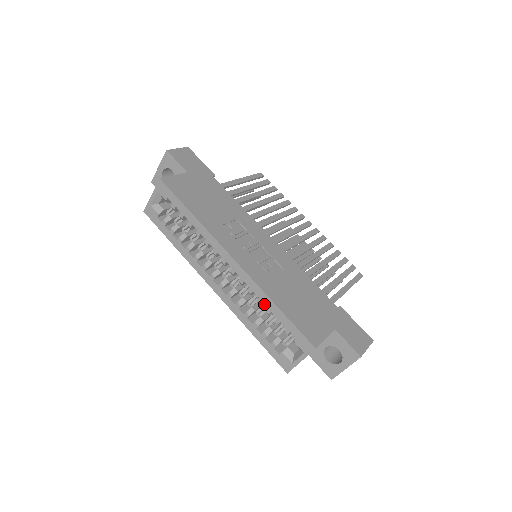
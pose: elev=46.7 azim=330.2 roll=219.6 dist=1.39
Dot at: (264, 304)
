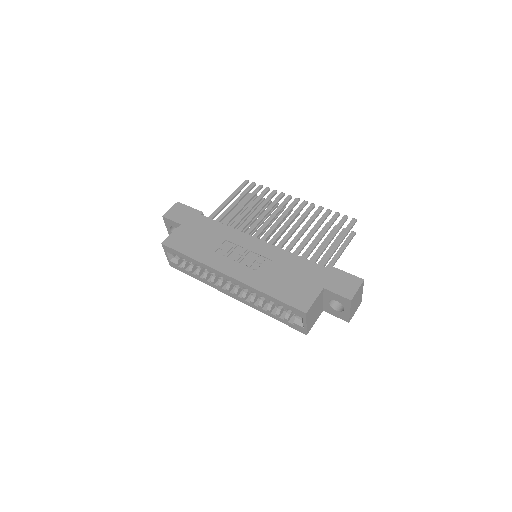
Dot at: occluded
